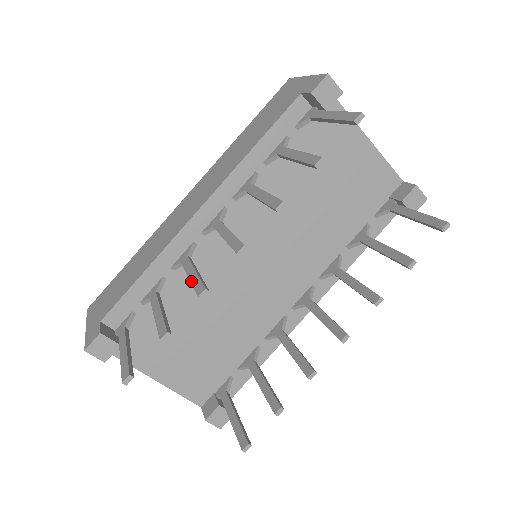
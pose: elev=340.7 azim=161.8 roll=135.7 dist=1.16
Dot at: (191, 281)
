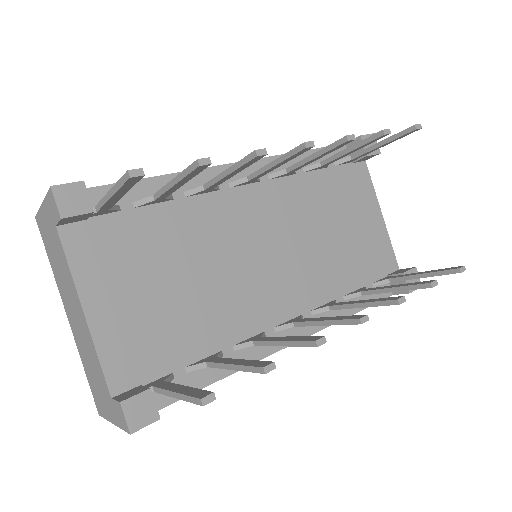
Dot at: (234, 164)
